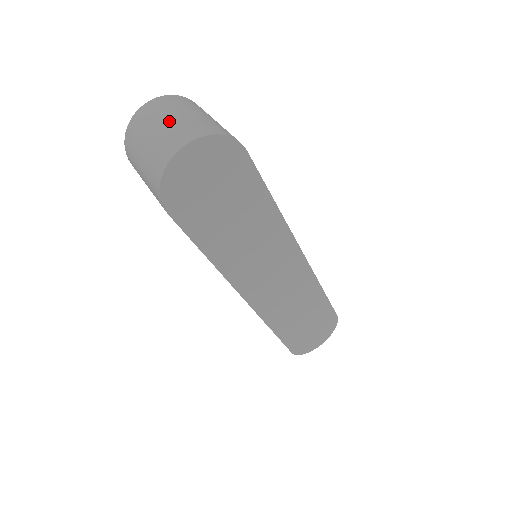
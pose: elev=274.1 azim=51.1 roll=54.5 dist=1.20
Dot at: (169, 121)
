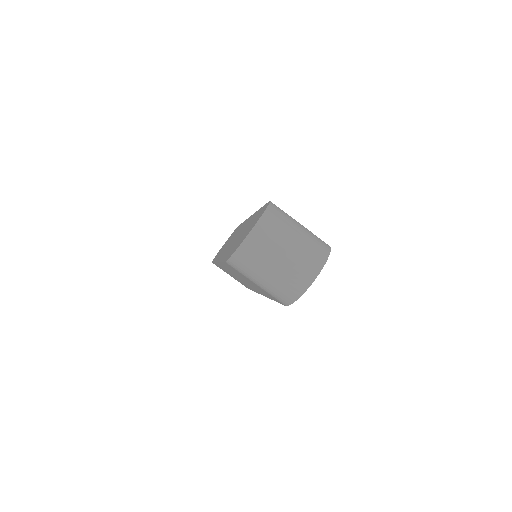
Dot at: (291, 249)
